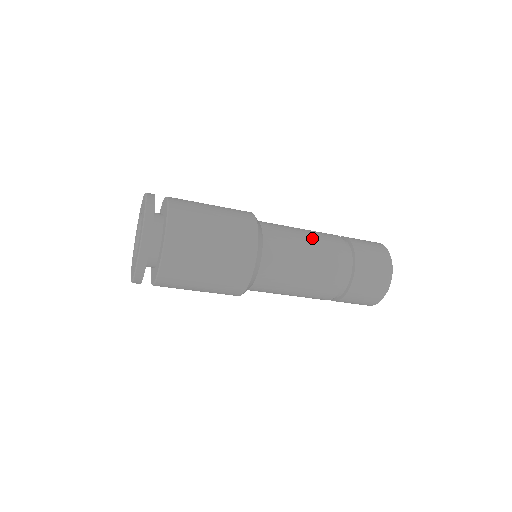
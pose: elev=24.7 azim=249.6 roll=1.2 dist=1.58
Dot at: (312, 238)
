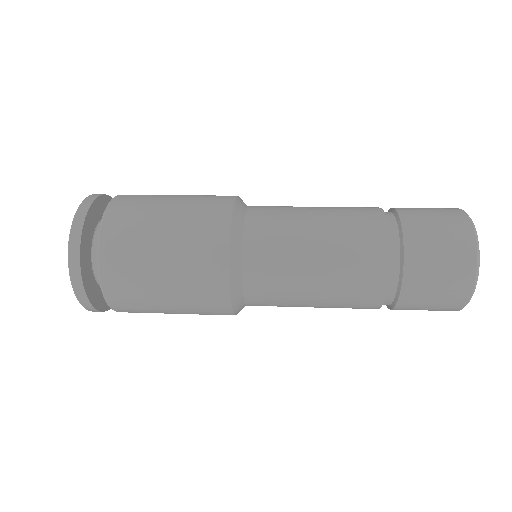
Dot at: (327, 279)
